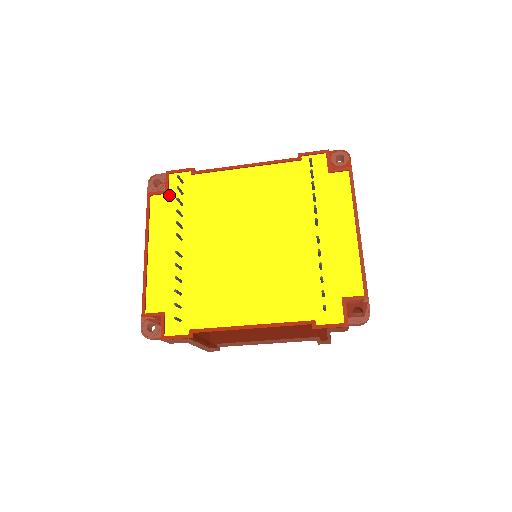
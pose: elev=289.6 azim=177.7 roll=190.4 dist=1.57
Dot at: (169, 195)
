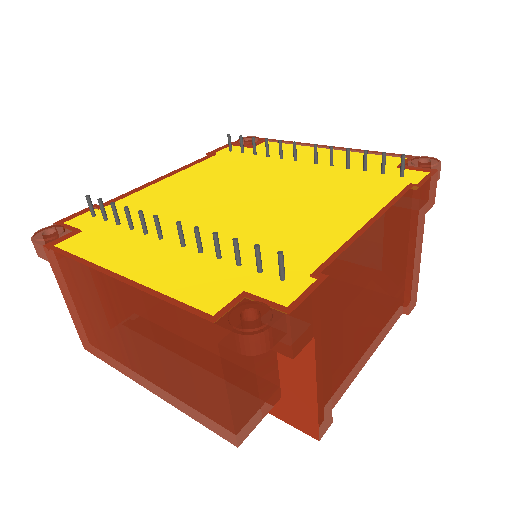
Dot at: (84, 232)
